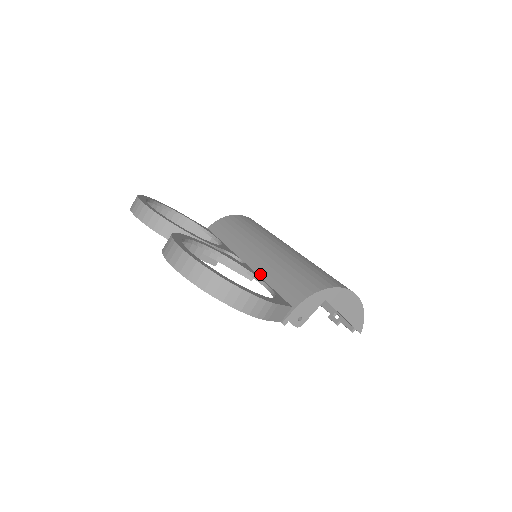
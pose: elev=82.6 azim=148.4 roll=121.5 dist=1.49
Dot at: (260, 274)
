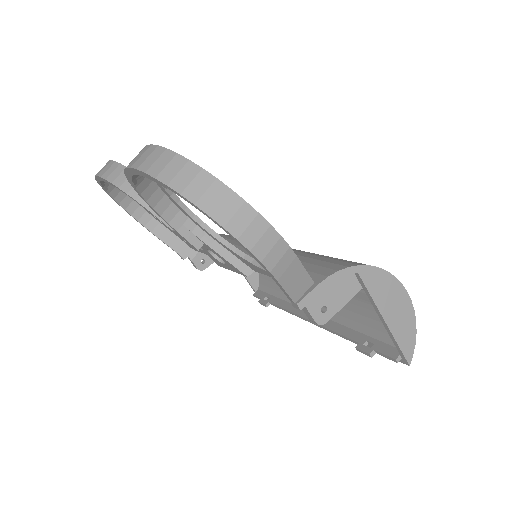
Dot at: occluded
